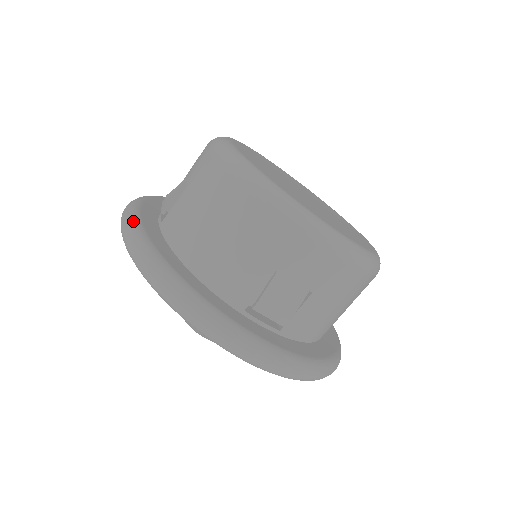
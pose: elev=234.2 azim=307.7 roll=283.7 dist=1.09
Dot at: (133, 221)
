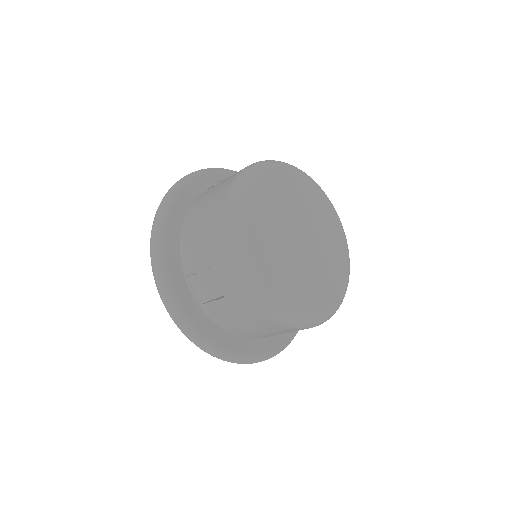
Dot at: (185, 180)
